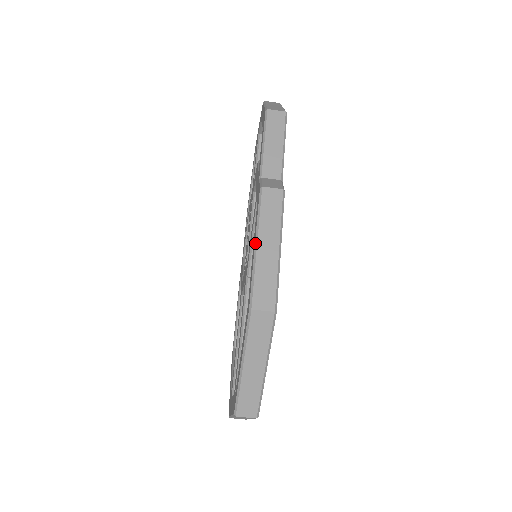
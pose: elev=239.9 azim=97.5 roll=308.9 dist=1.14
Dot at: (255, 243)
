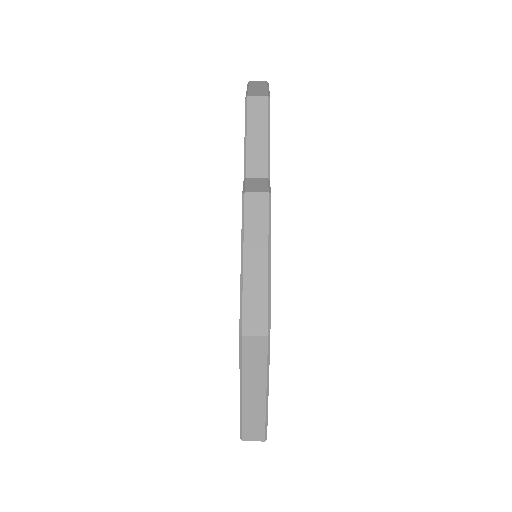
Dot at: (241, 259)
